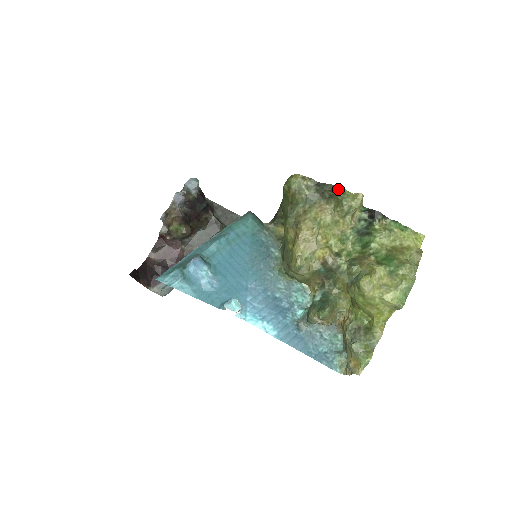
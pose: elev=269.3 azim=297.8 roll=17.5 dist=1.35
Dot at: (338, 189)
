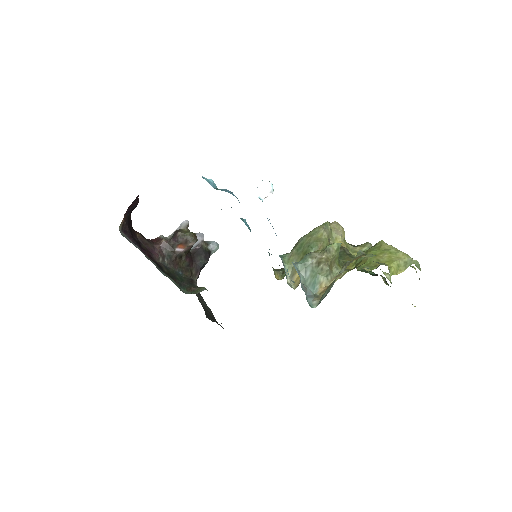
Dot at: occluded
